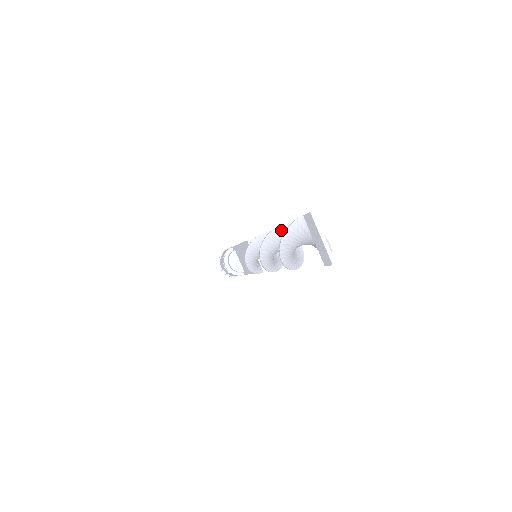
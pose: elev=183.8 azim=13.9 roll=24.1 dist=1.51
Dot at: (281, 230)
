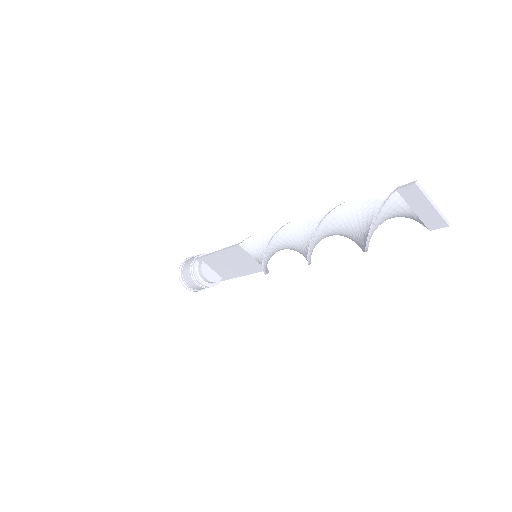
Dot at: (333, 216)
